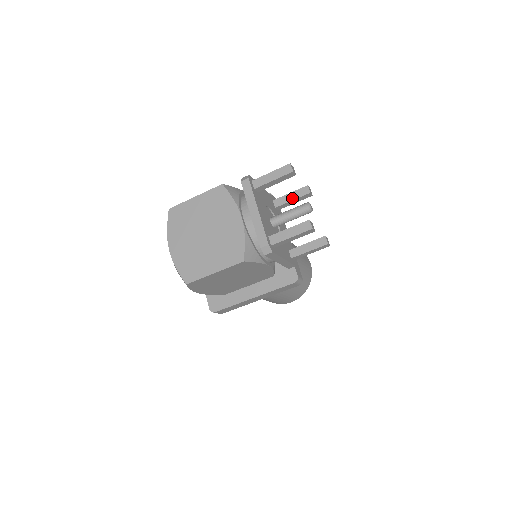
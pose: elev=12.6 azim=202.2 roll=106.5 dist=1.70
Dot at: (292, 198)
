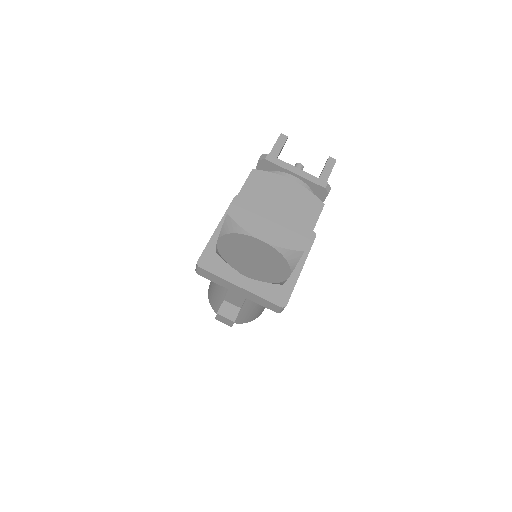
Dot at: occluded
